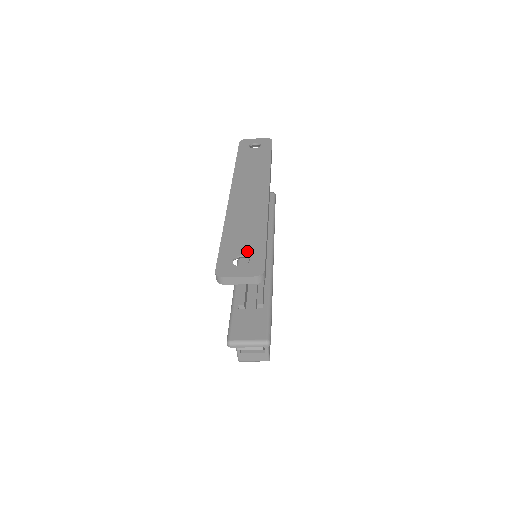
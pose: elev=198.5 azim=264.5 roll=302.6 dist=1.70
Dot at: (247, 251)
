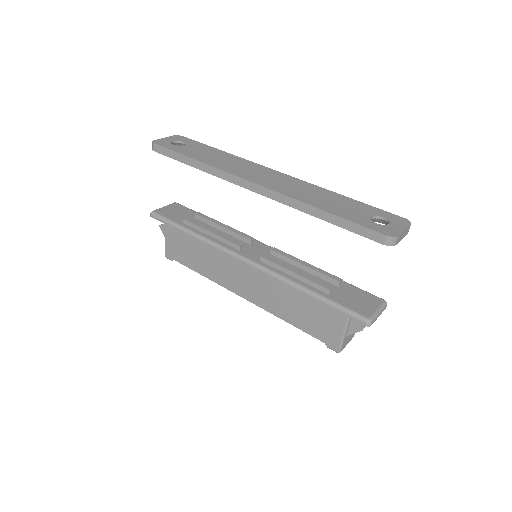
Dot at: (368, 213)
